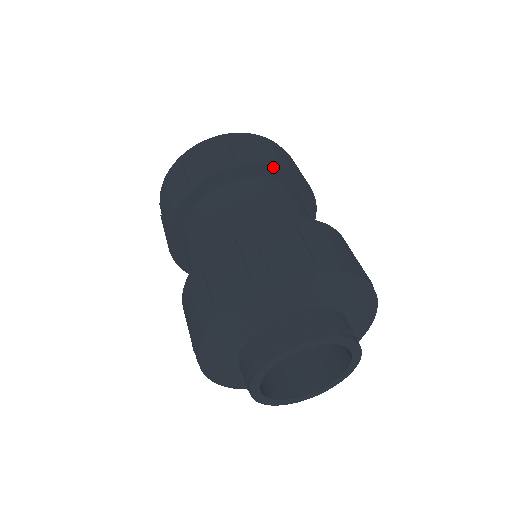
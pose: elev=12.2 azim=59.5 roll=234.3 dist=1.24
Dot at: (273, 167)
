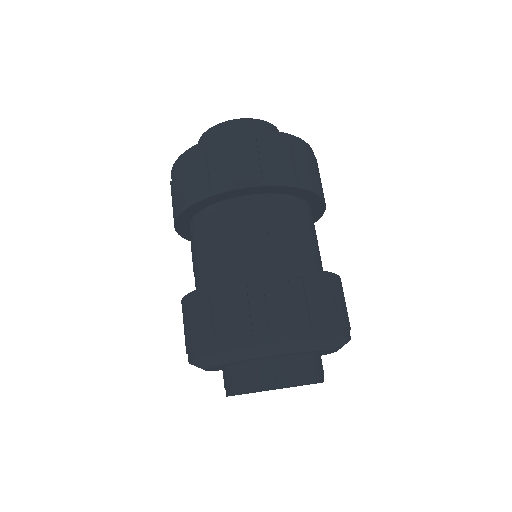
Dot at: (263, 187)
